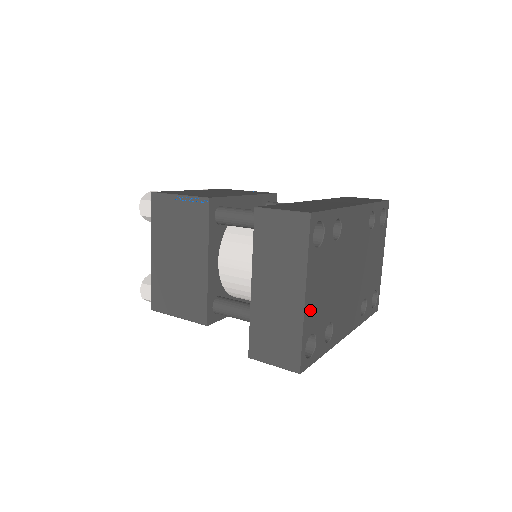
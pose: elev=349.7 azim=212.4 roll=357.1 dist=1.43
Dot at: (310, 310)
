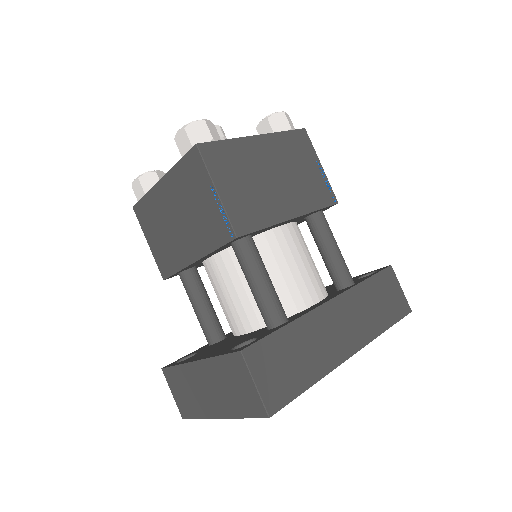
Dot at: occluded
